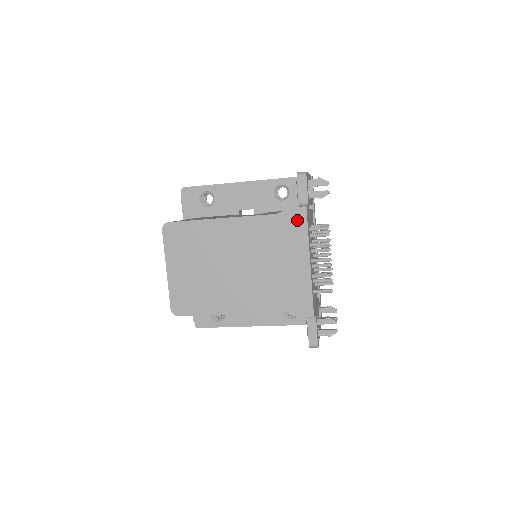
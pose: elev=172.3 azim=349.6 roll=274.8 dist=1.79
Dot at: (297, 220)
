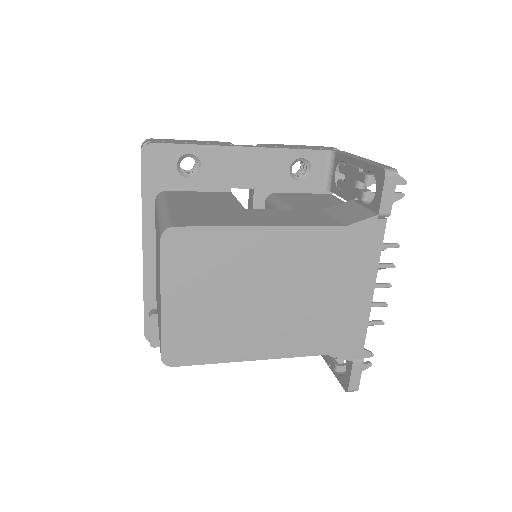
Dot at: (371, 237)
